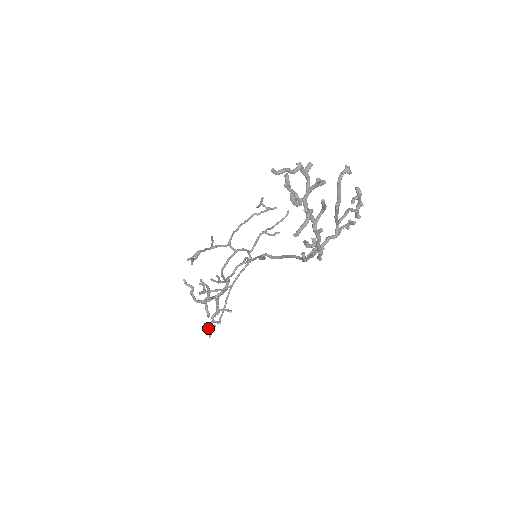
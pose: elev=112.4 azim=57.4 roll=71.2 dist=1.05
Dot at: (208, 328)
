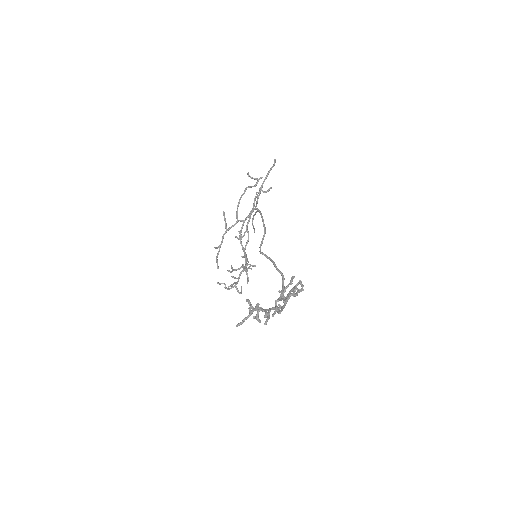
Dot at: (246, 273)
